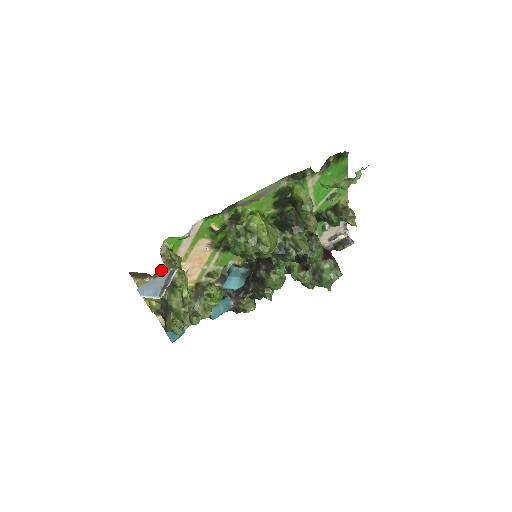
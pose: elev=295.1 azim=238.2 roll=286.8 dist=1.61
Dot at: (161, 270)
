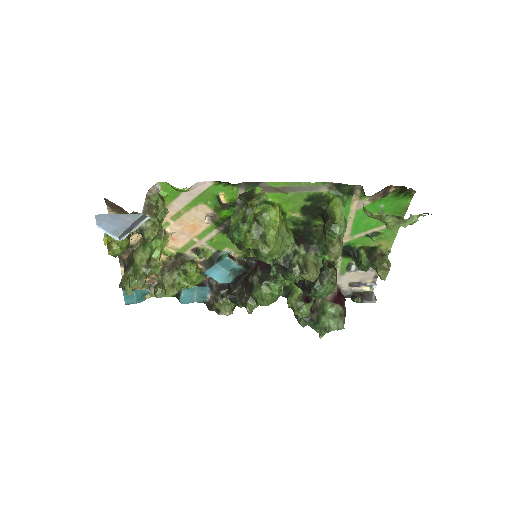
Dot at: occluded
